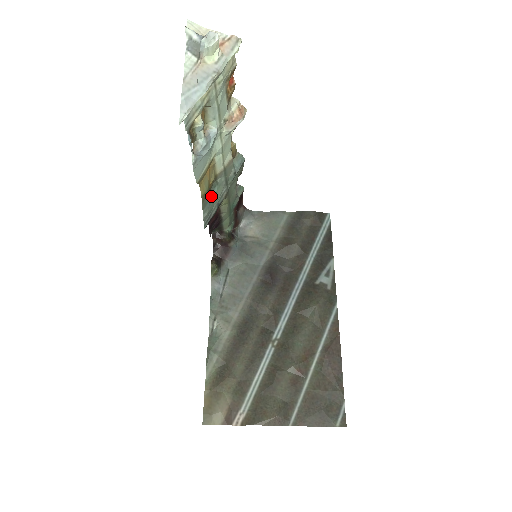
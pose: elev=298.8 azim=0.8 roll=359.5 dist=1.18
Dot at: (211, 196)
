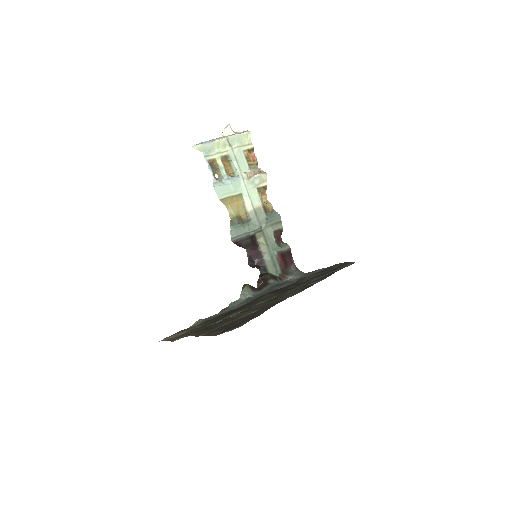
Dot at: (242, 225)
